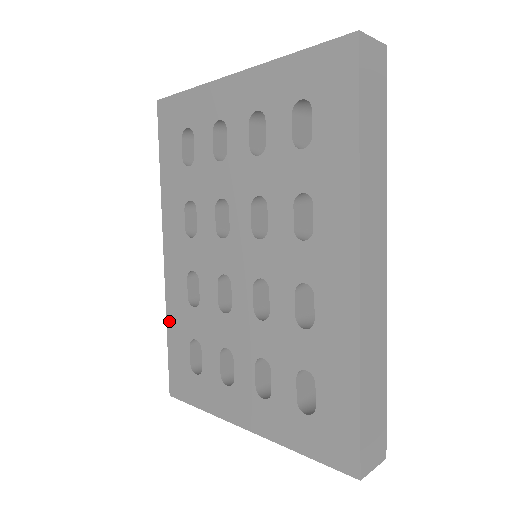
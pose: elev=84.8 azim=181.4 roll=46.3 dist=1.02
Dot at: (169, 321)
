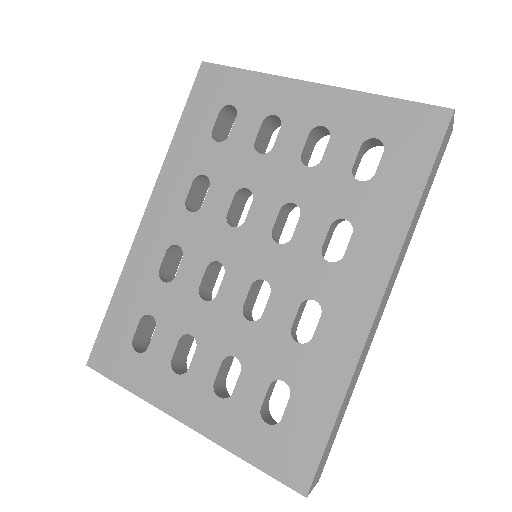
Dot at: (121, 286)
